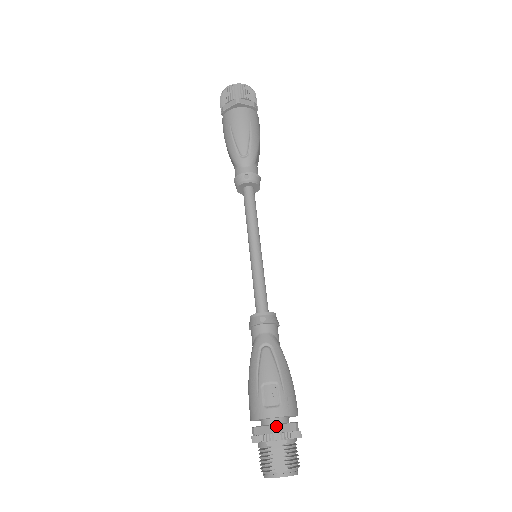
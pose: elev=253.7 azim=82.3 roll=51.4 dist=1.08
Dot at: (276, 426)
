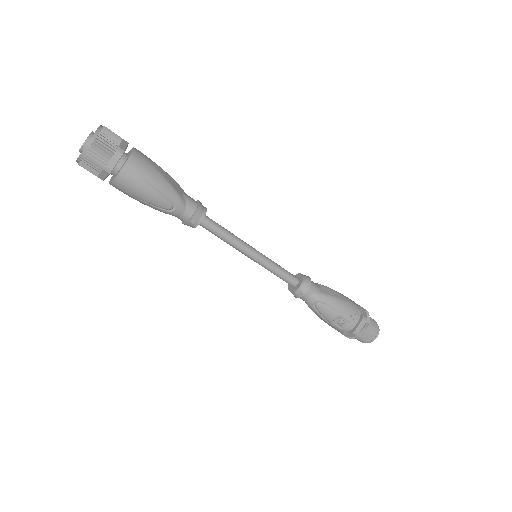
Dot at: (355, 332)
